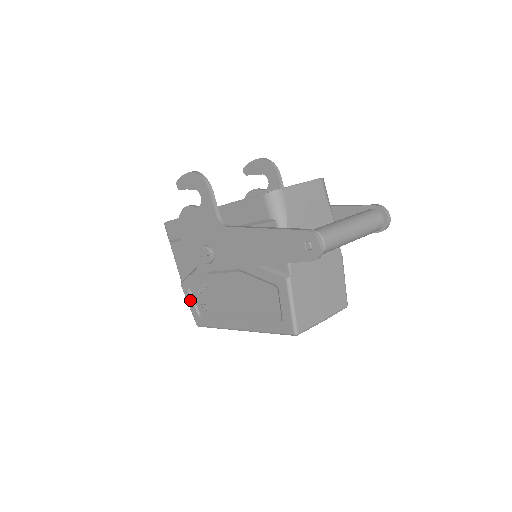
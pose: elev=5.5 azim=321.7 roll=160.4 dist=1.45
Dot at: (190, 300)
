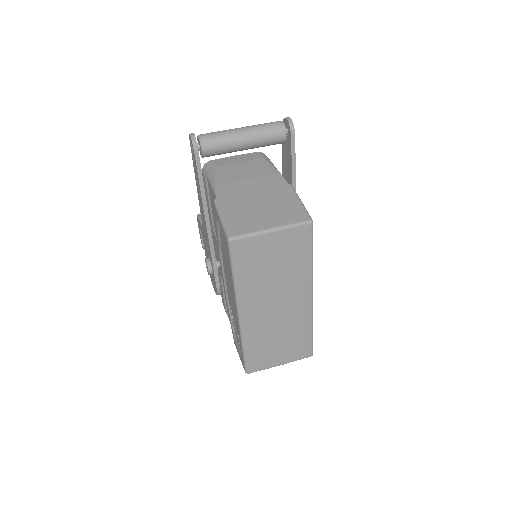
Dot at: (237, 349)
